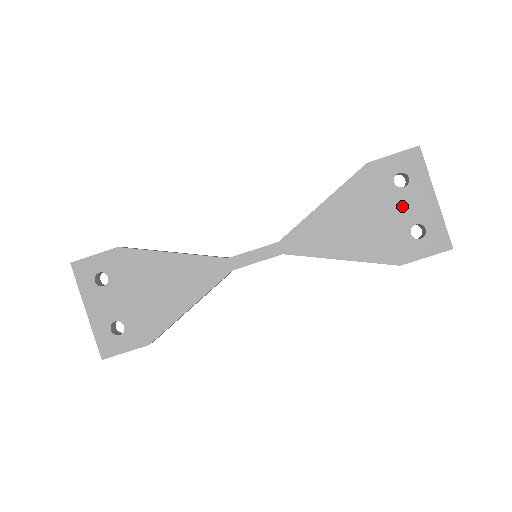
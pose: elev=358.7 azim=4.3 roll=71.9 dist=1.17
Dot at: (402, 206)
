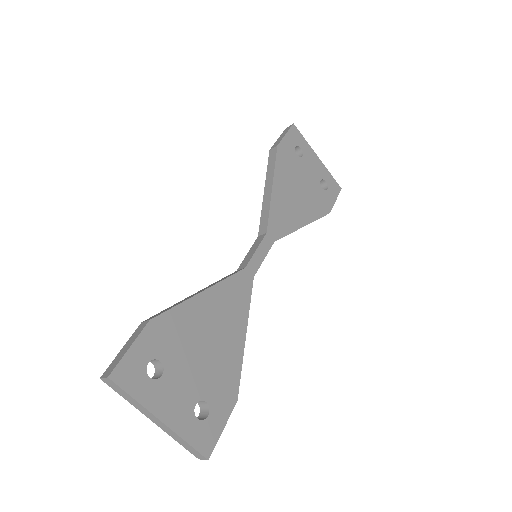
Dot at: (309, 170)
